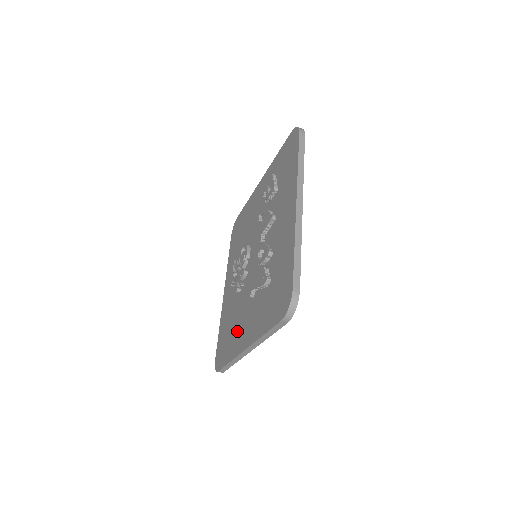
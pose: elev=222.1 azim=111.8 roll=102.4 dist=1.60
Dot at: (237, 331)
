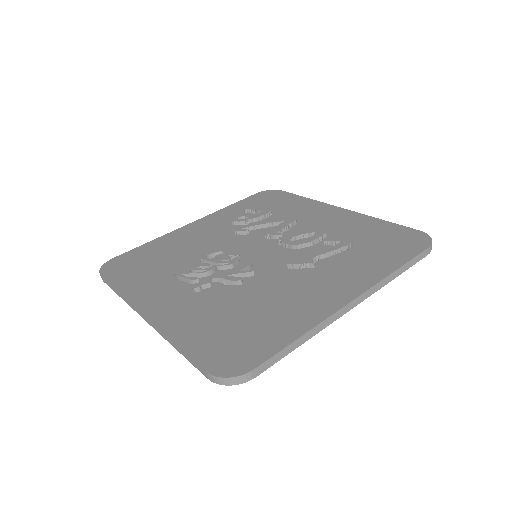
Dot at: (292, 303)
